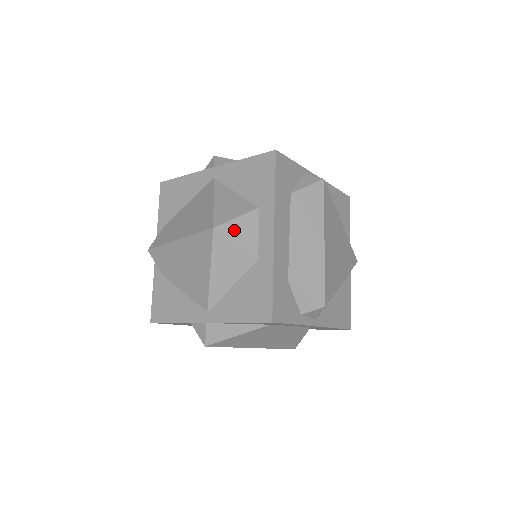
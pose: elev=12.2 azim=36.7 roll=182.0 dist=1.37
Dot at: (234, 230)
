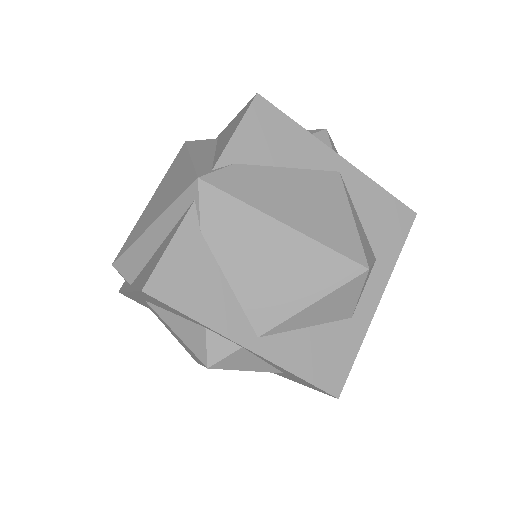
Dot at: occluded
